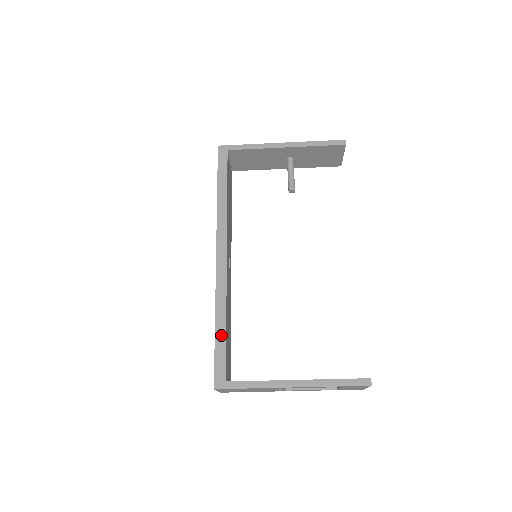
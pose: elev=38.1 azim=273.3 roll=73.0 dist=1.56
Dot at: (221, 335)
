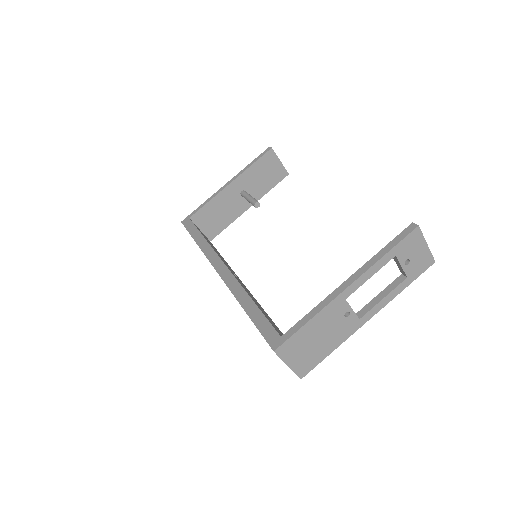
Dot at: (253, 311)
